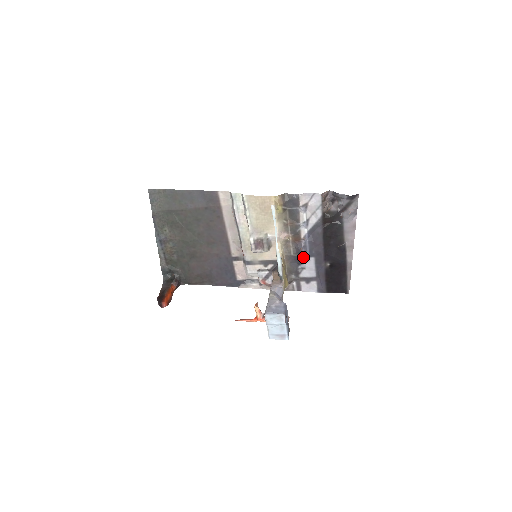
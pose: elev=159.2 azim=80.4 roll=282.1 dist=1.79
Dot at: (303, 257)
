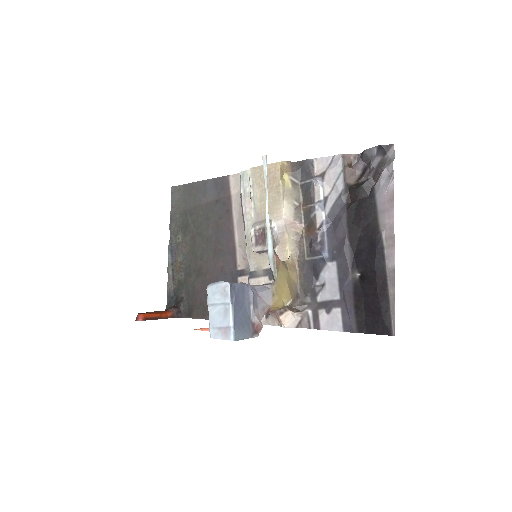
Dot at: (320, 261)
